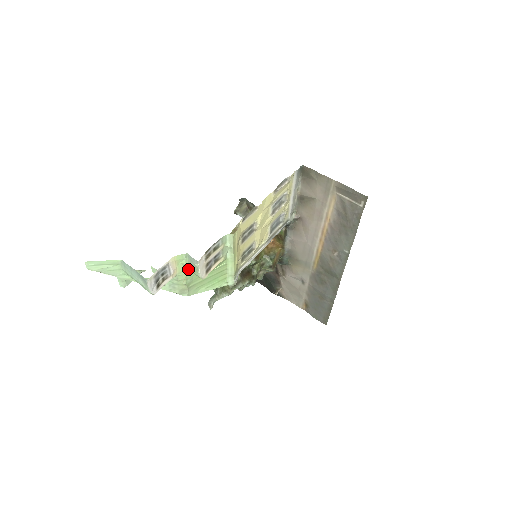
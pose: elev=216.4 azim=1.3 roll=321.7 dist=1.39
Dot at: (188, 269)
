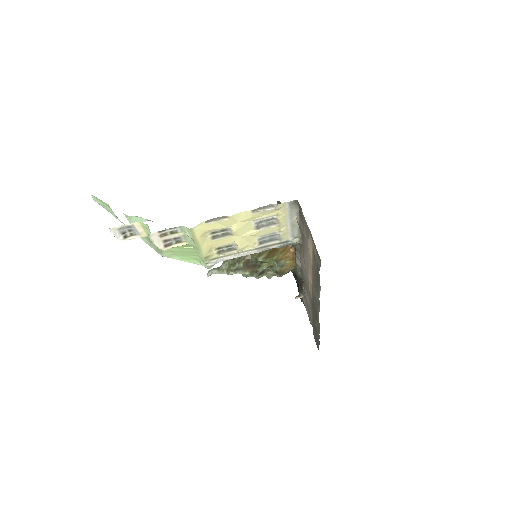
Dot at: occluded
